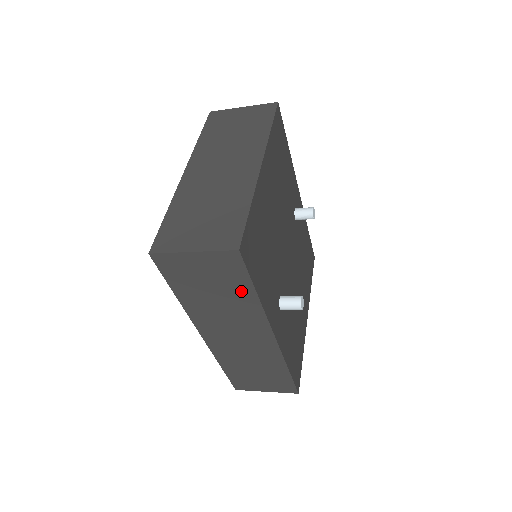
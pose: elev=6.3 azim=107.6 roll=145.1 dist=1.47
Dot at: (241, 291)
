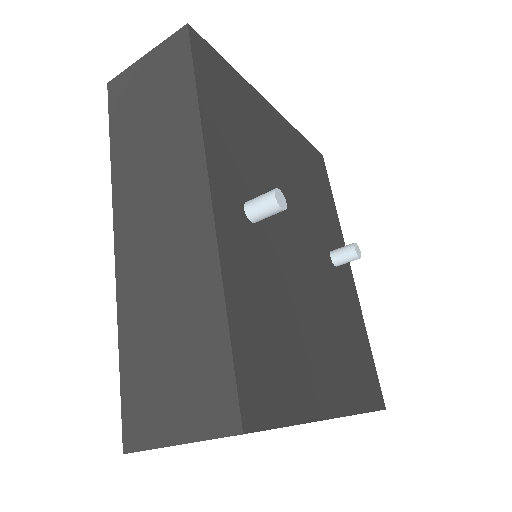
Dot at: (180, 96)
